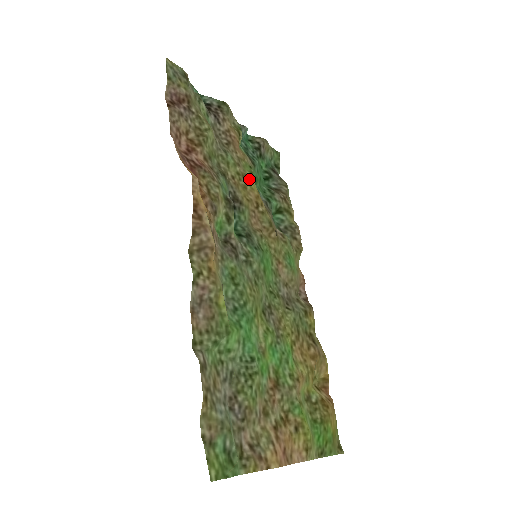
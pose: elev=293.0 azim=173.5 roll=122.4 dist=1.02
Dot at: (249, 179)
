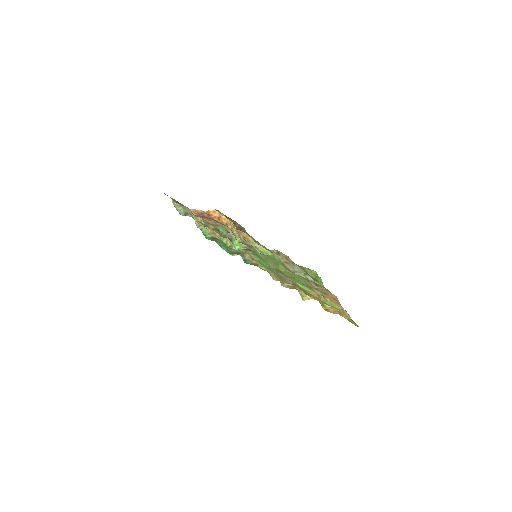
Dot at: occluded
